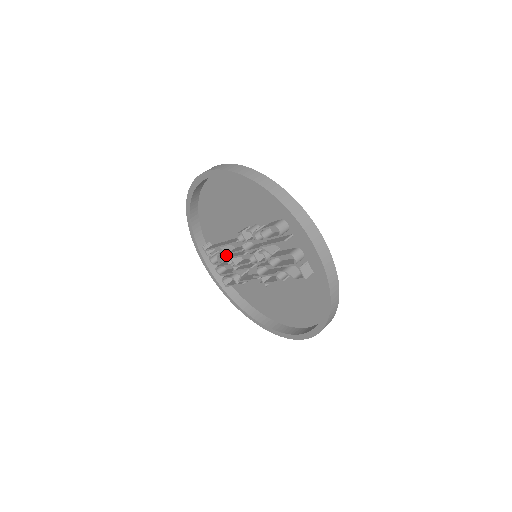
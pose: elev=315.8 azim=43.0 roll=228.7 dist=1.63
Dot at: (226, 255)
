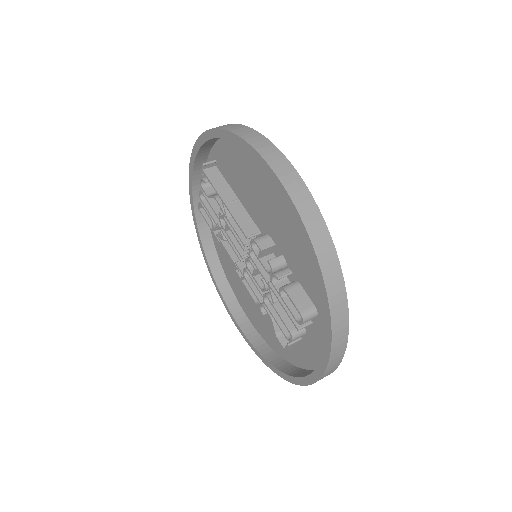
Dot at: (224, 214)
